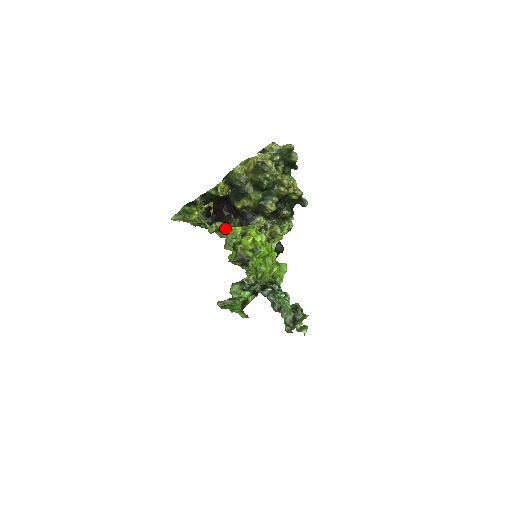
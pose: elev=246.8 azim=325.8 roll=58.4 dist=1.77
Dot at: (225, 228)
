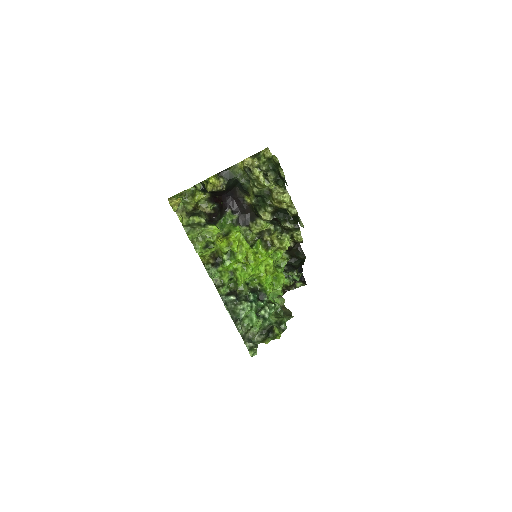
Dot at: (203, 224)
